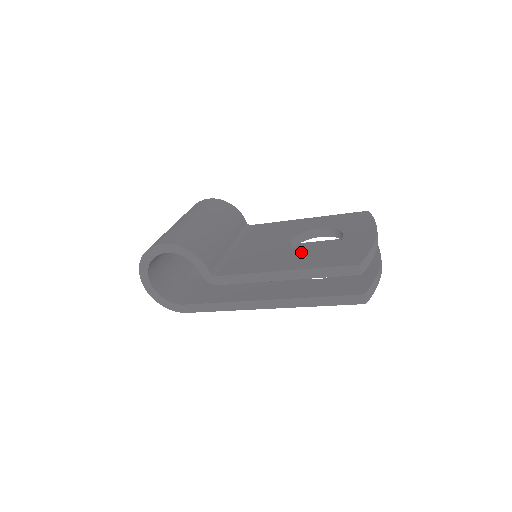
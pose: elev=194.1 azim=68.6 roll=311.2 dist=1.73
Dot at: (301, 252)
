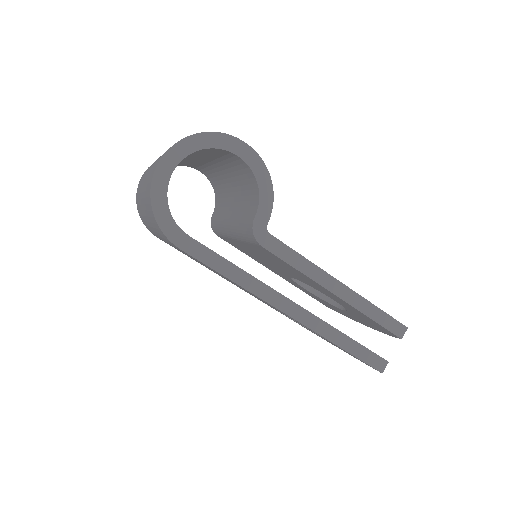
Dot at: occluded
